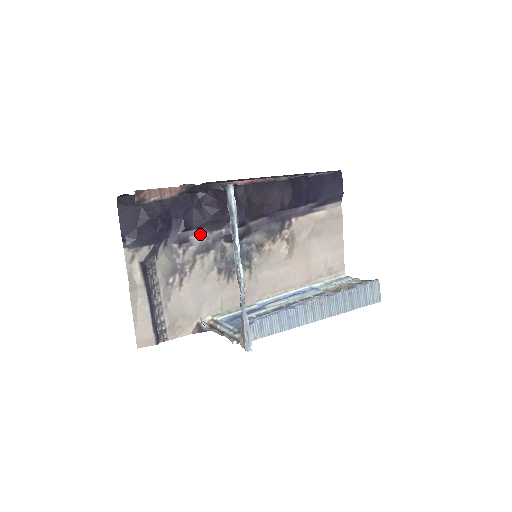
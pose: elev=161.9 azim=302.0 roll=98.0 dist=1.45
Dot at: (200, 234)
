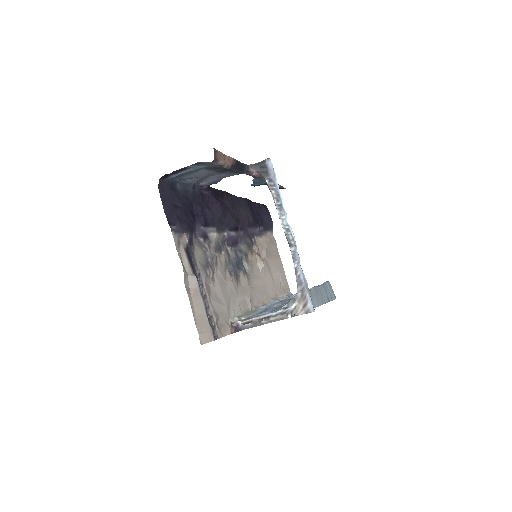
Dot at: (213, 233)
